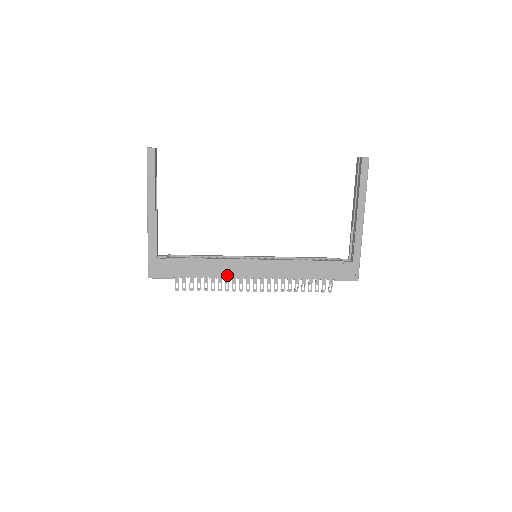
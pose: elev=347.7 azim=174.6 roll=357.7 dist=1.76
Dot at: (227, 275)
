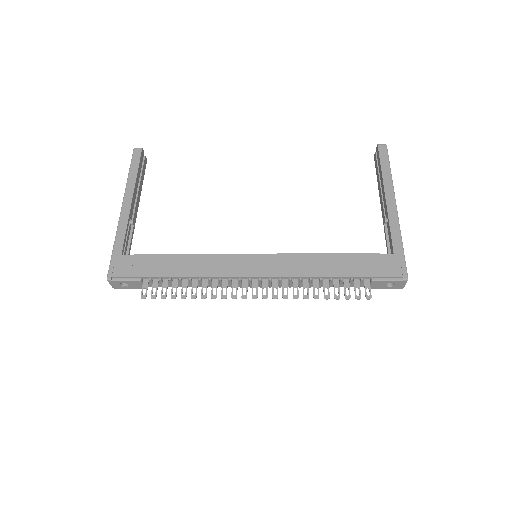
Dot at: (214, 274)
